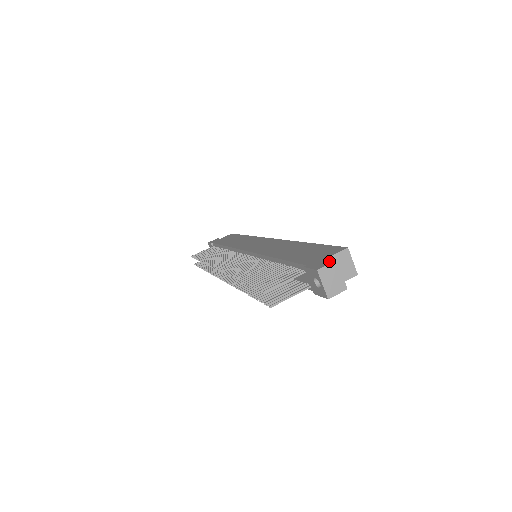
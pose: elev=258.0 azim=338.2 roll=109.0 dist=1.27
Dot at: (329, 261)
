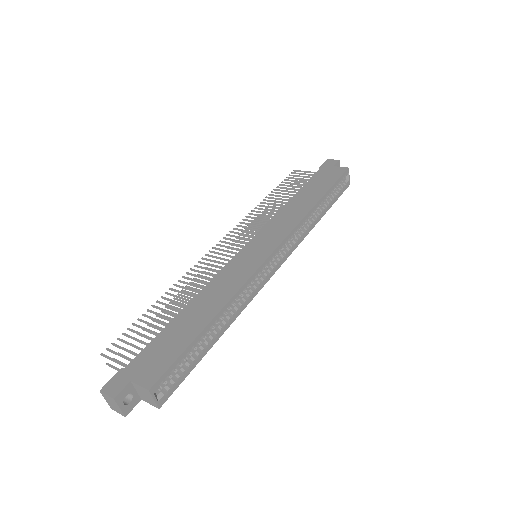
Dot at: (116, 391)
